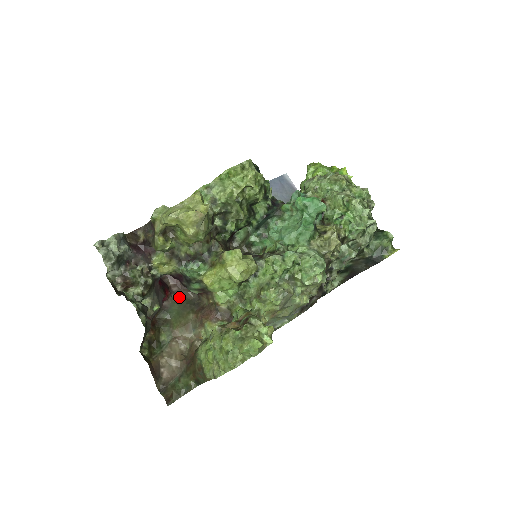
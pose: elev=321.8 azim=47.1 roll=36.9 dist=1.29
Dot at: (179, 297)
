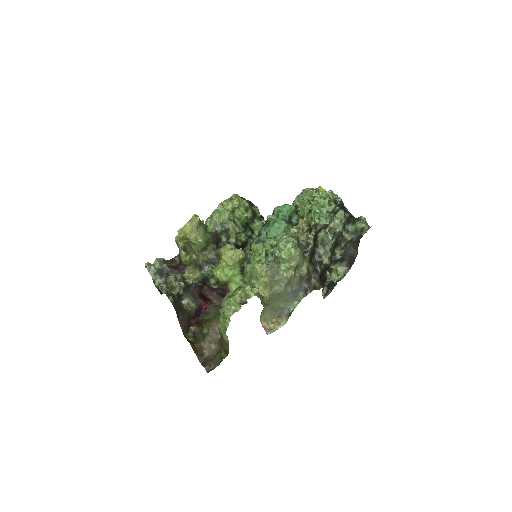
Dot at: (218, 305)
